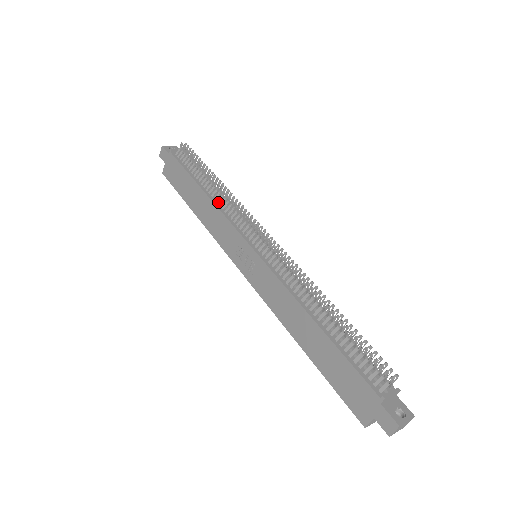
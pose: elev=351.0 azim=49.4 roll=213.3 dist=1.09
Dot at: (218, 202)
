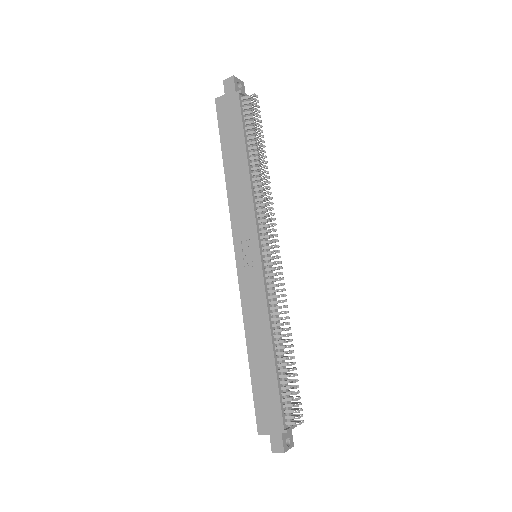
Dot at: (254, 185)
